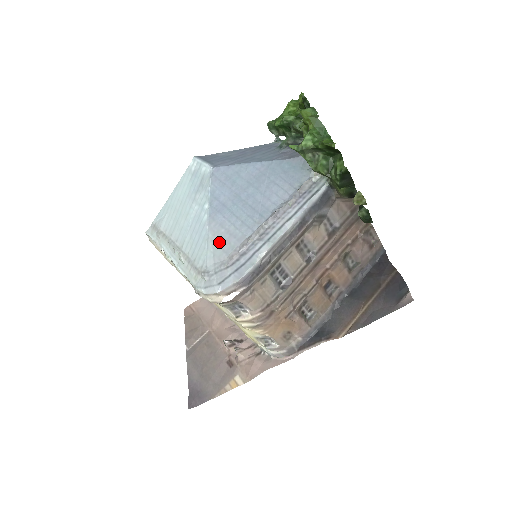
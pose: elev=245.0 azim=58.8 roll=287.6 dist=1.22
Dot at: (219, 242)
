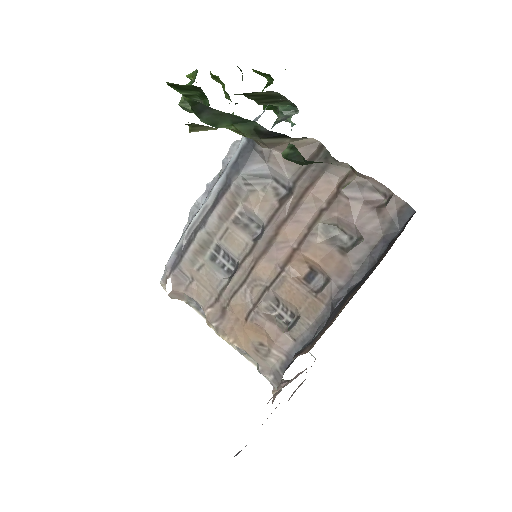
Dot at: occluded
